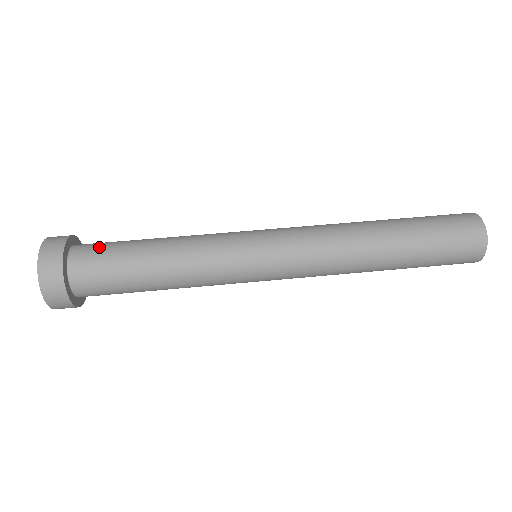
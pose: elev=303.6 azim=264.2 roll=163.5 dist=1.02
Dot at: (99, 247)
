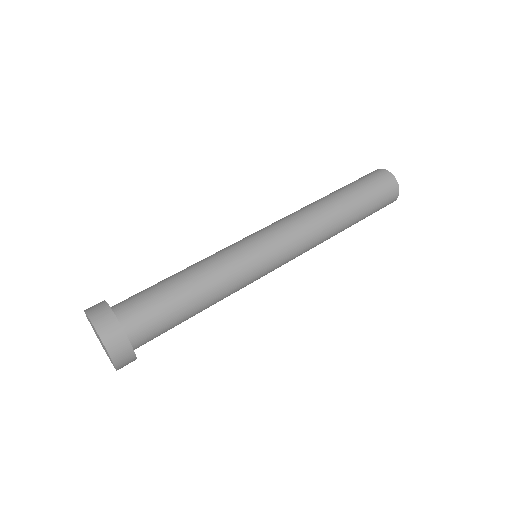
Dot at: (145, 311)
